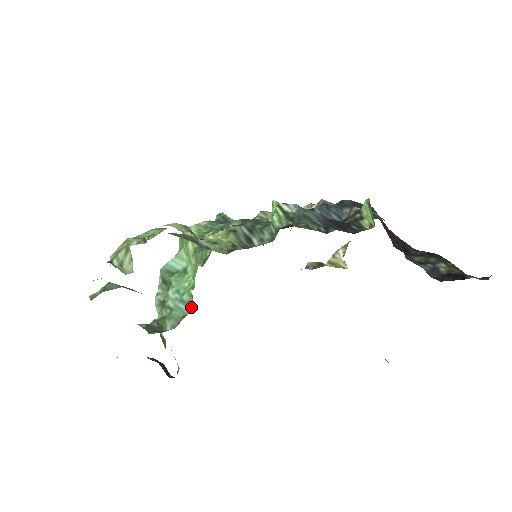
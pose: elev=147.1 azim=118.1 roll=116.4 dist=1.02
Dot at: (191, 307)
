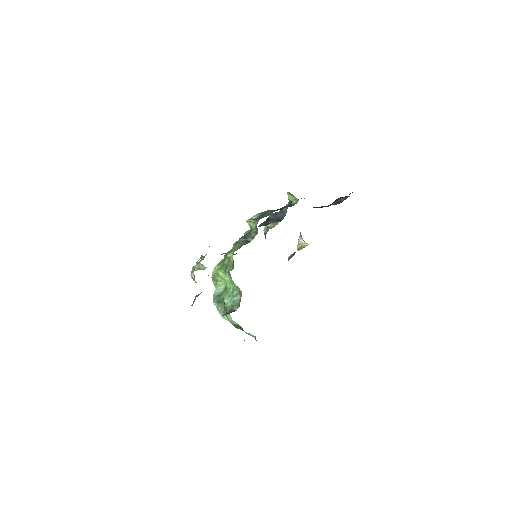
Dot at: (241, 293)
